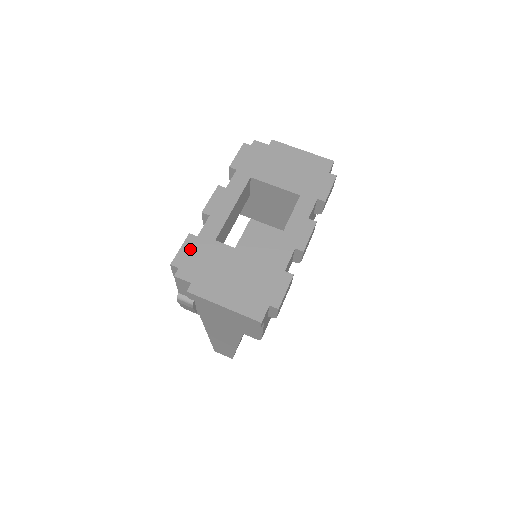
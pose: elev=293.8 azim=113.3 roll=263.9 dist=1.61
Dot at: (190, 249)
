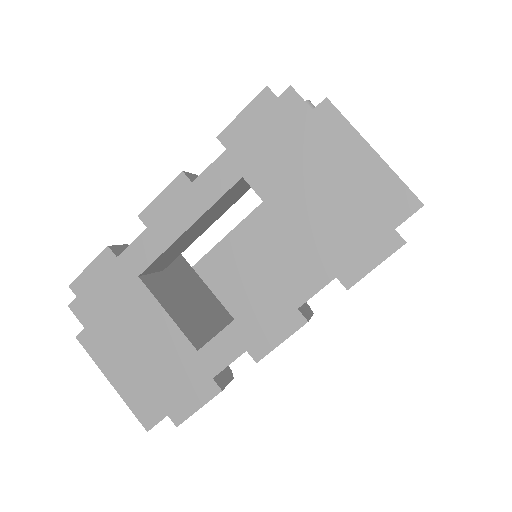
Dot at: (100, 274)
